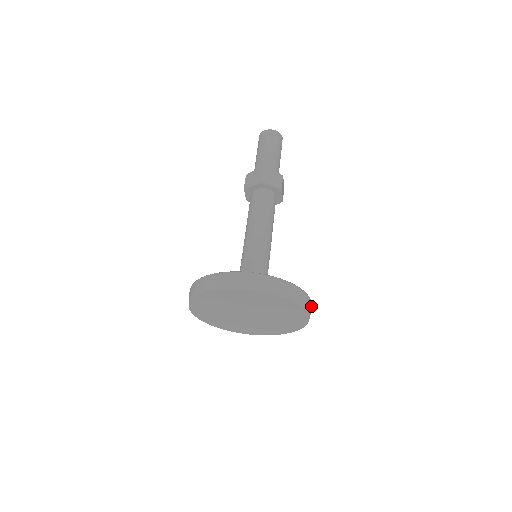
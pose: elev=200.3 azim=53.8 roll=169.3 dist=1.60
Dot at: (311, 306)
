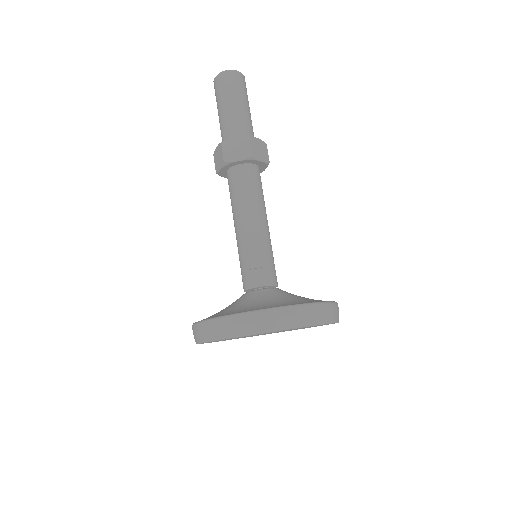
Dot at: occluded
